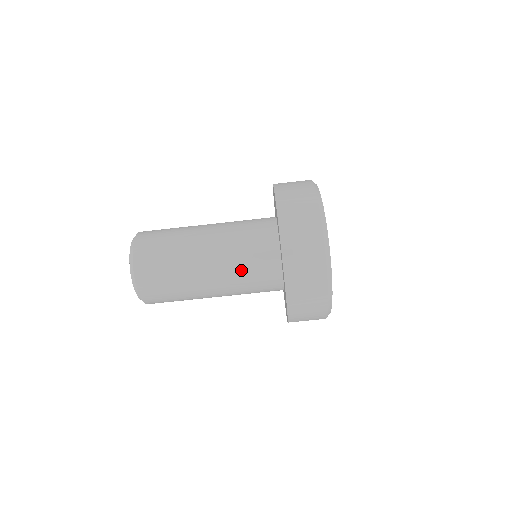
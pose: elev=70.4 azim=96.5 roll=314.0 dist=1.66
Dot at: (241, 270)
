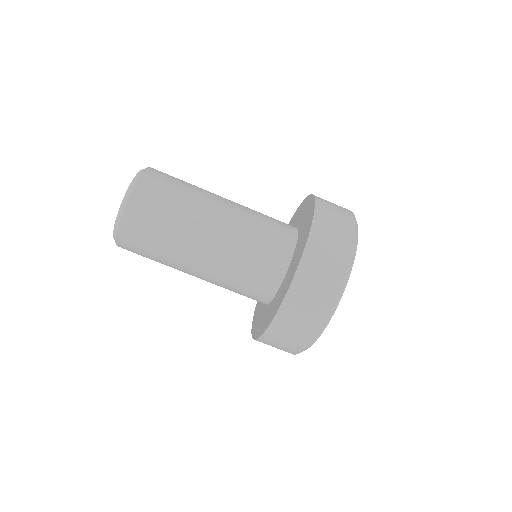
Dot at: (231, 281)
